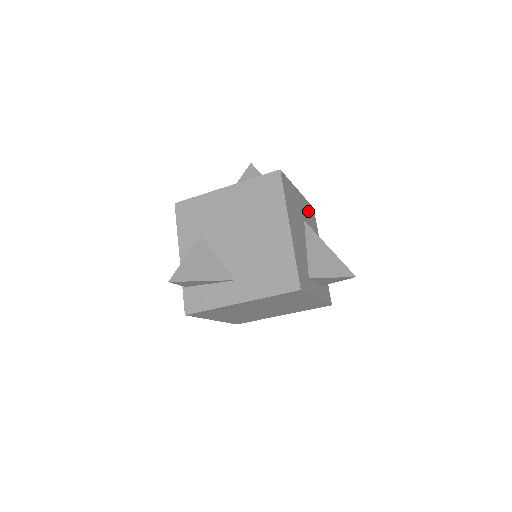
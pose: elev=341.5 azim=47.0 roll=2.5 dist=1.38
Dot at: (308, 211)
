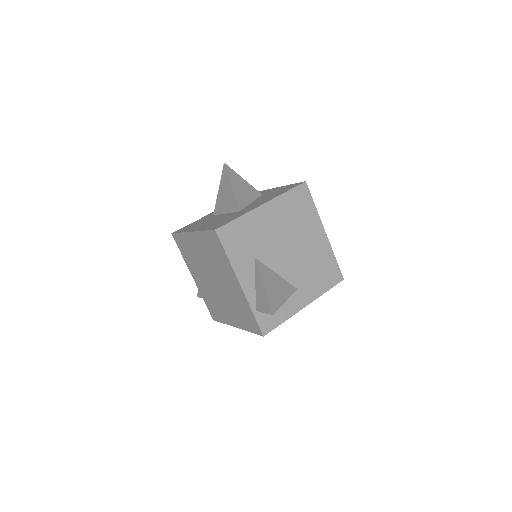
Dot at: occluded
